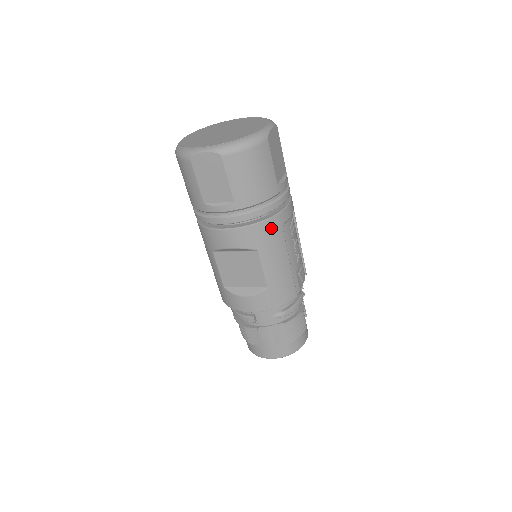
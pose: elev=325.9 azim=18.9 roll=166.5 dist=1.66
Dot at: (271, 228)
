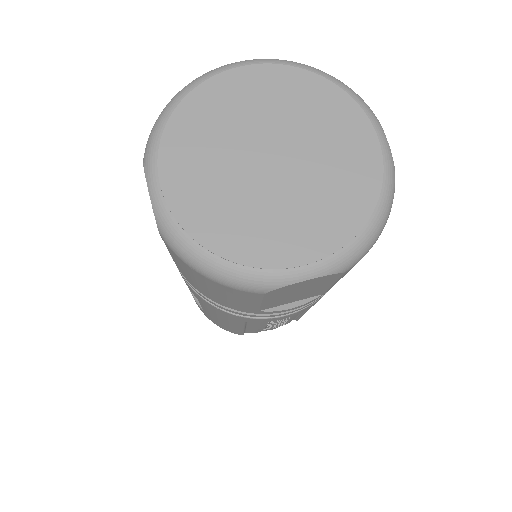
Dot at: (222, 312)
